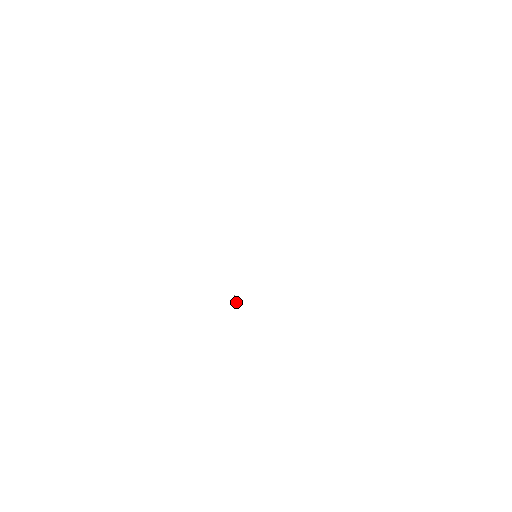
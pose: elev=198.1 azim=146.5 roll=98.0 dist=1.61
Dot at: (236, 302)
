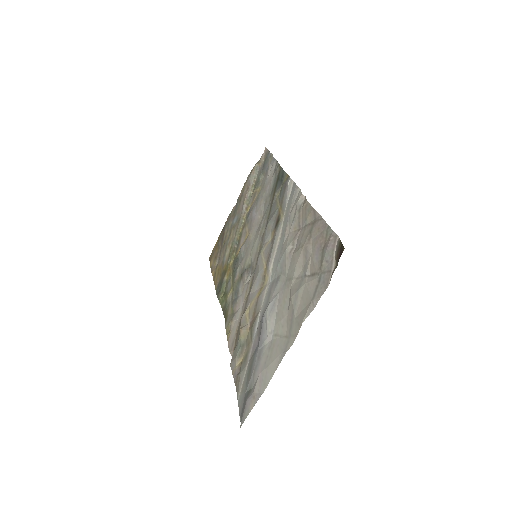
Dot at: (235, 321)
